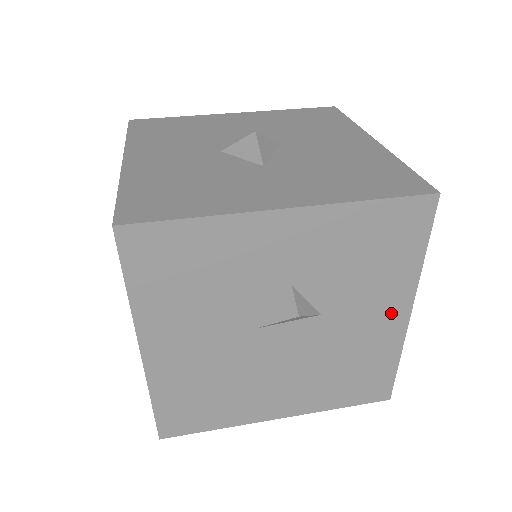
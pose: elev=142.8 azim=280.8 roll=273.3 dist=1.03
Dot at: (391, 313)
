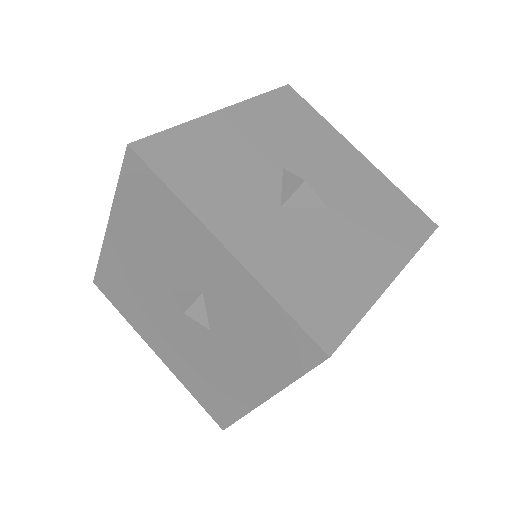
Dot at: (253, 385)
